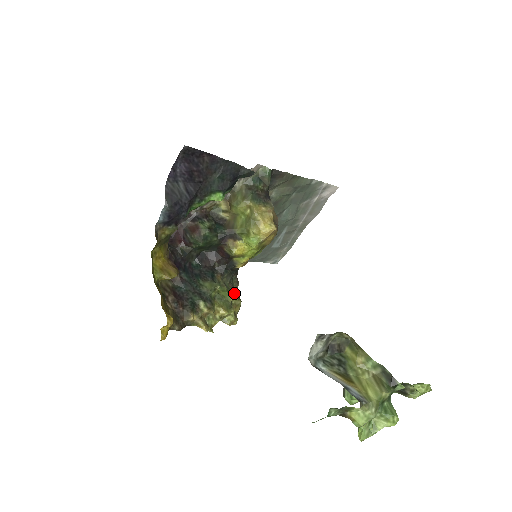
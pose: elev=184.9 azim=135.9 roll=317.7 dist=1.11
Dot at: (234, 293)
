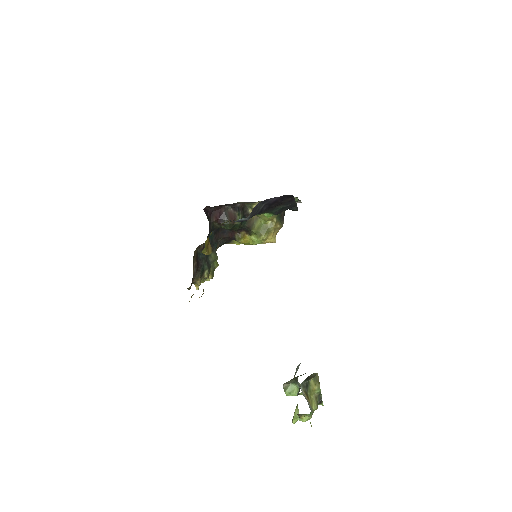
Dot at: occluded
